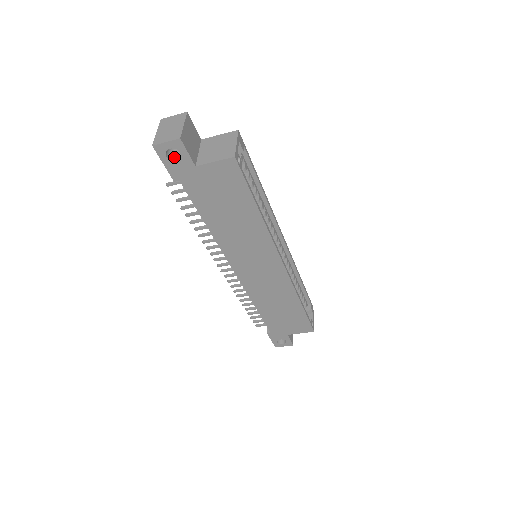
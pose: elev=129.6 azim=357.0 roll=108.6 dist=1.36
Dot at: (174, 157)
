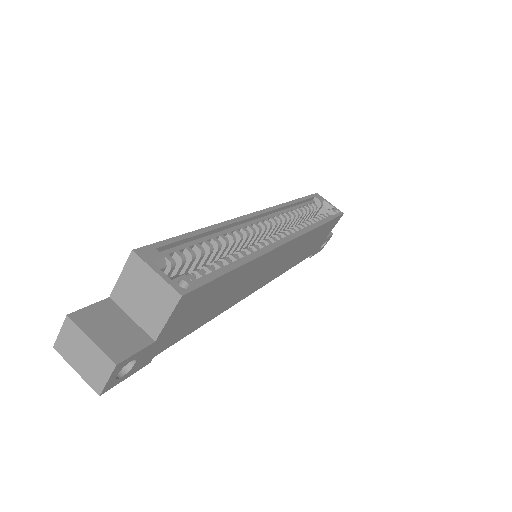
Dot at: occluded
